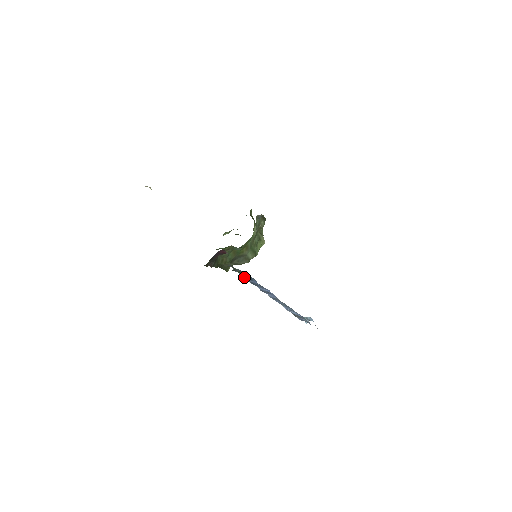
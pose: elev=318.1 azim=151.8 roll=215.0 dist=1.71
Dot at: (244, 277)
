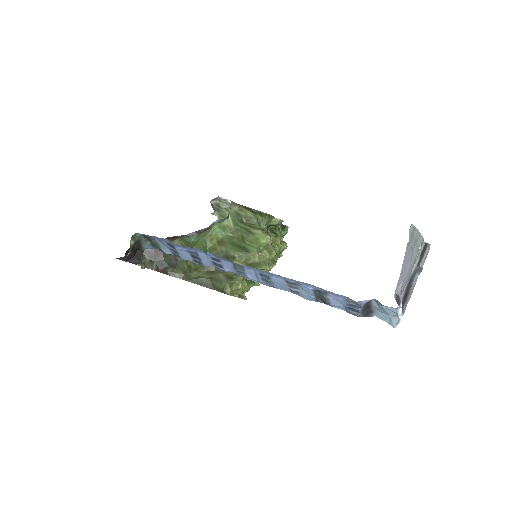
Dot at: (176, 254)
